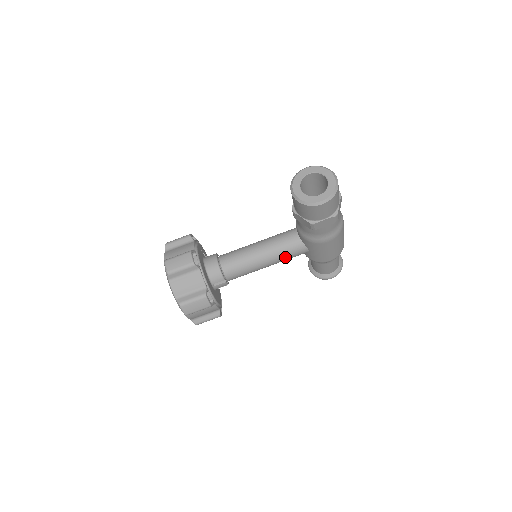
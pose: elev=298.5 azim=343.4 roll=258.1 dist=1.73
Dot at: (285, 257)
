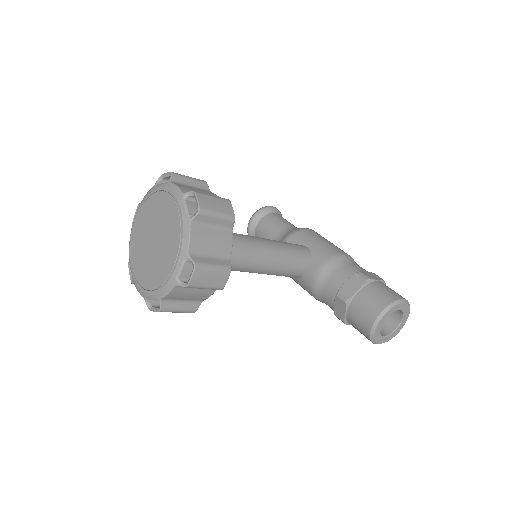
Dot at: occluded
